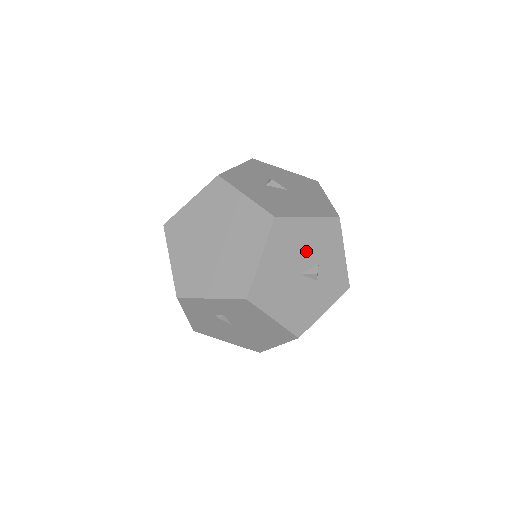
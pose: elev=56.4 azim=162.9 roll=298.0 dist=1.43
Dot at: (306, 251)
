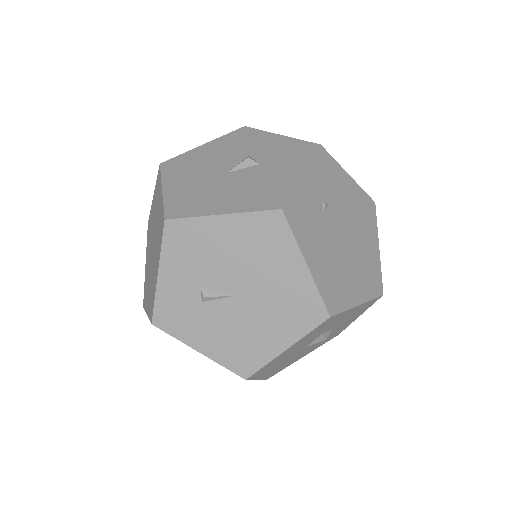
Dot at: (221, 159)
